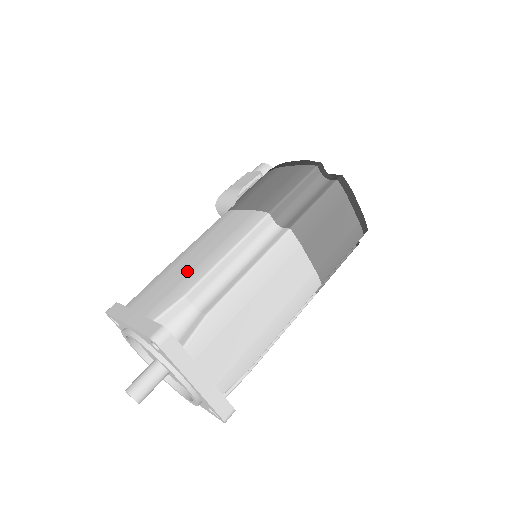
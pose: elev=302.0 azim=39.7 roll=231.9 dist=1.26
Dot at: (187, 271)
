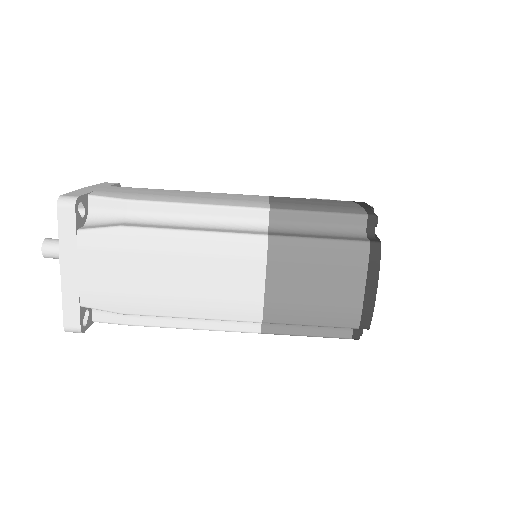
Dot at: (162, 193)
